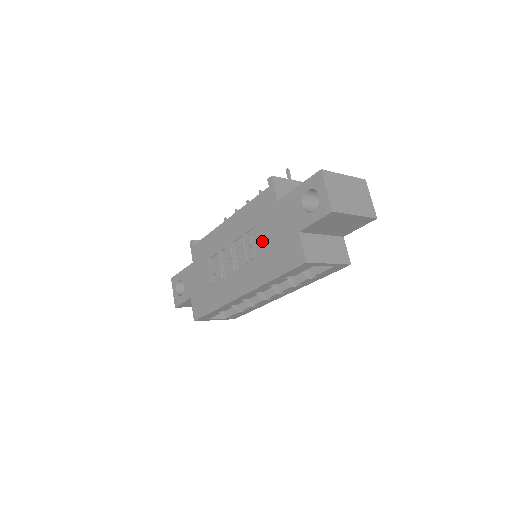
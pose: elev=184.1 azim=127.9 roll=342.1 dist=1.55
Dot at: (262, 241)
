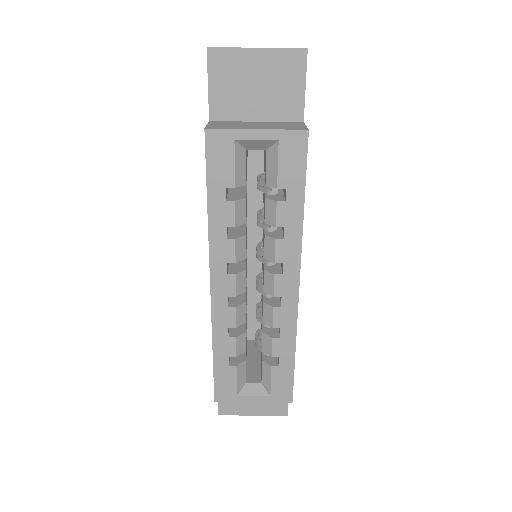
Dot at: occluded
